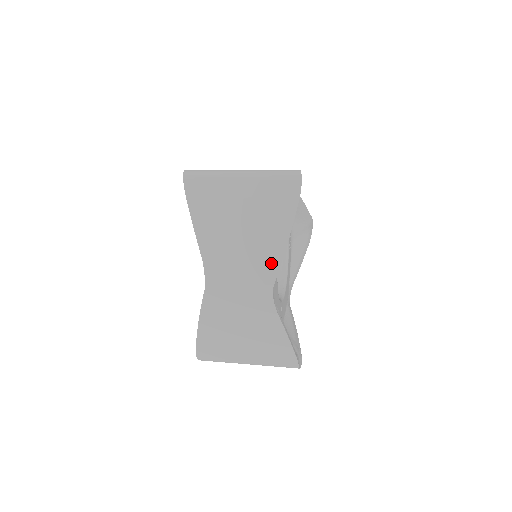
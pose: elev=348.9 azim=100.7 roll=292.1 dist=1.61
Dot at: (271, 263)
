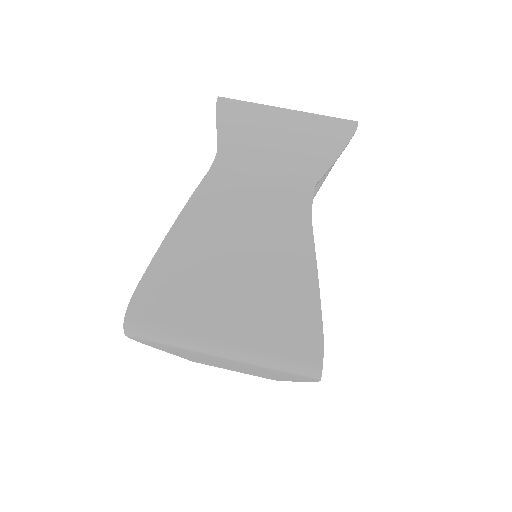
Dot at: (271, 378)
